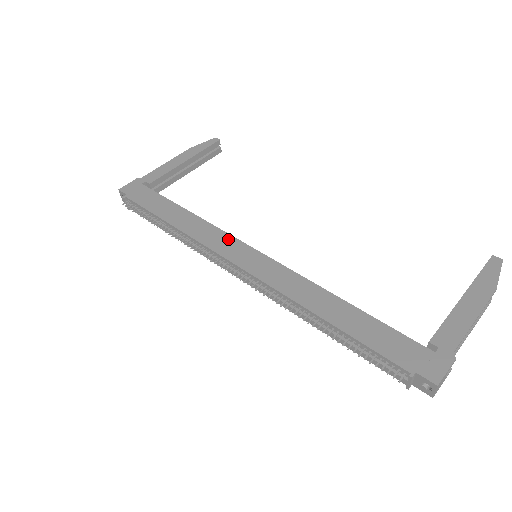
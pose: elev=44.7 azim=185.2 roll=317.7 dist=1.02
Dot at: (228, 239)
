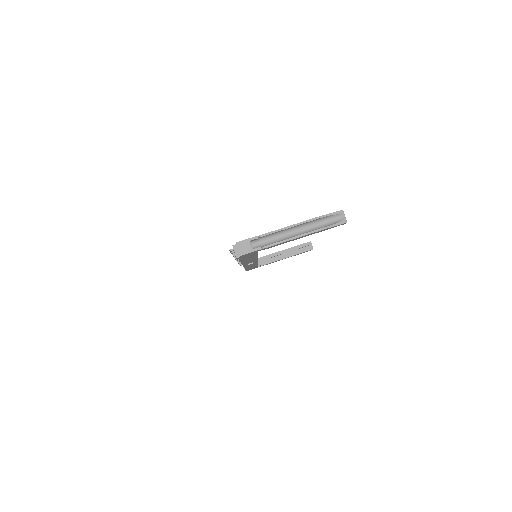
Dot at: occluded
